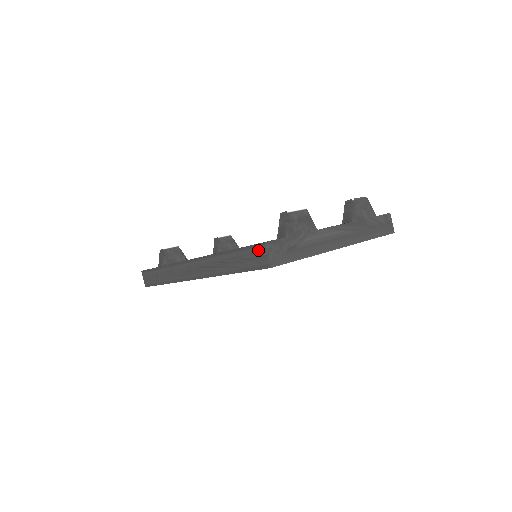
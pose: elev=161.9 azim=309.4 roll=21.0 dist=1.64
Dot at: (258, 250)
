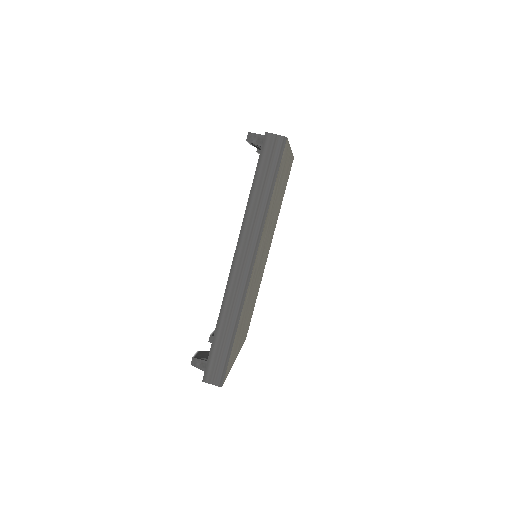
Dot at: (268, 144)
